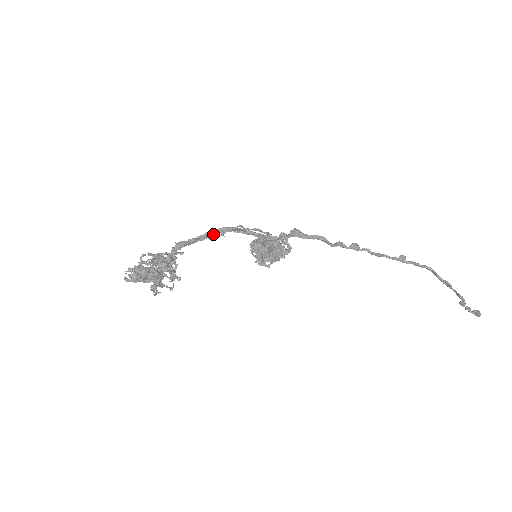
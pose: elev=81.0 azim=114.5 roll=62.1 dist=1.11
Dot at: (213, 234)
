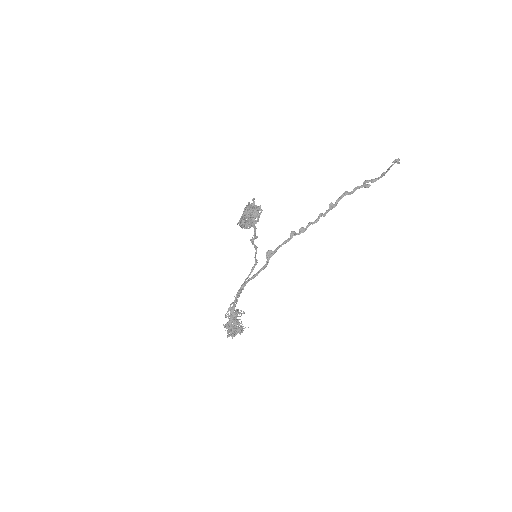
Dot at: occluded
